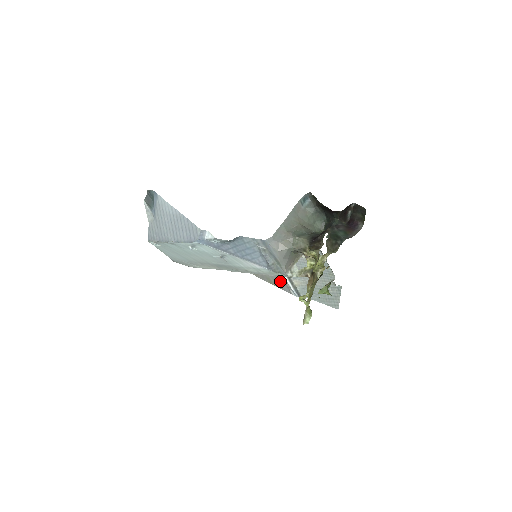
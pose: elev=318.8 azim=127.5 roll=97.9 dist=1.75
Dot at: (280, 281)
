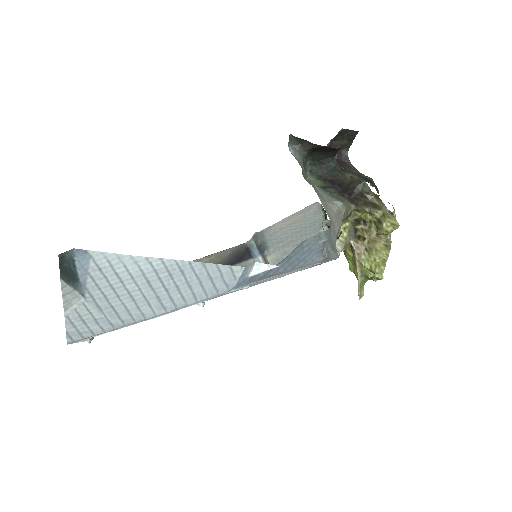
Dot at: occluded
